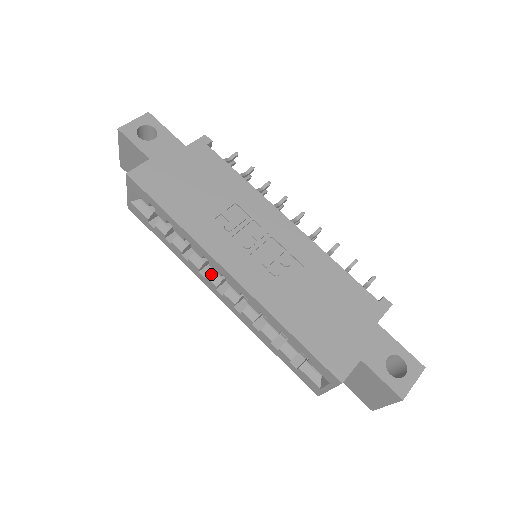
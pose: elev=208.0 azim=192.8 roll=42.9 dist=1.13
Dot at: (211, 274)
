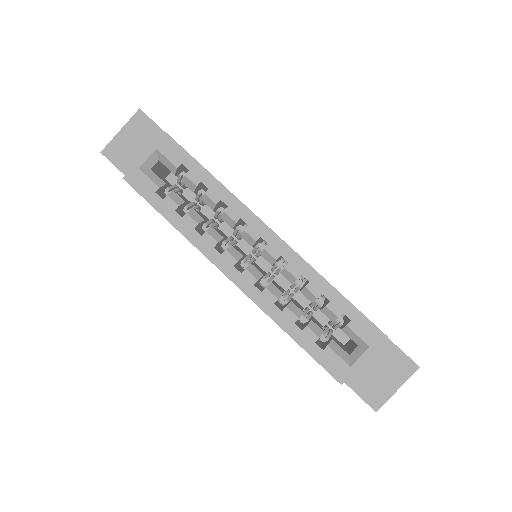
Dot at: (231, 249)
